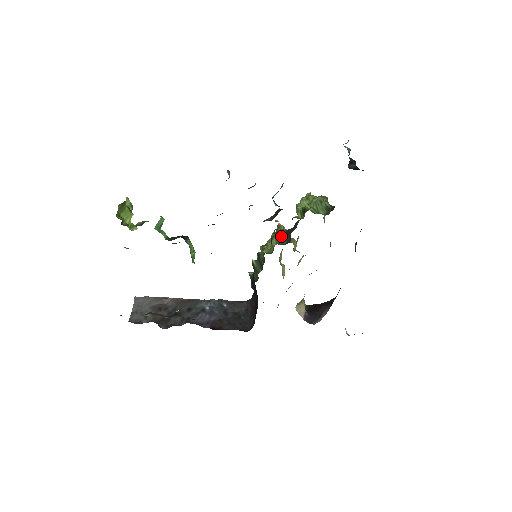
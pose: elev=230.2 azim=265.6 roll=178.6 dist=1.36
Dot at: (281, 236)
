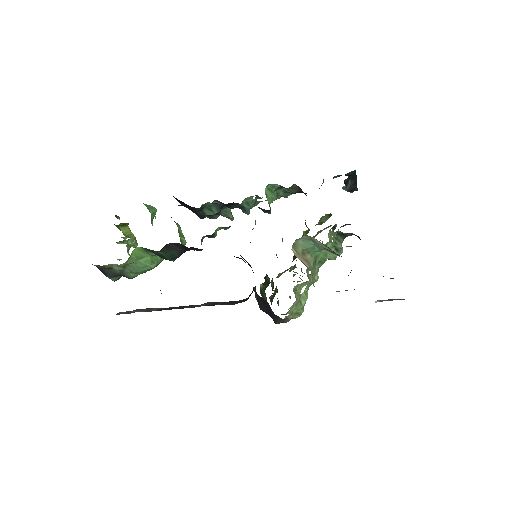
Dot at: (293, 269)
